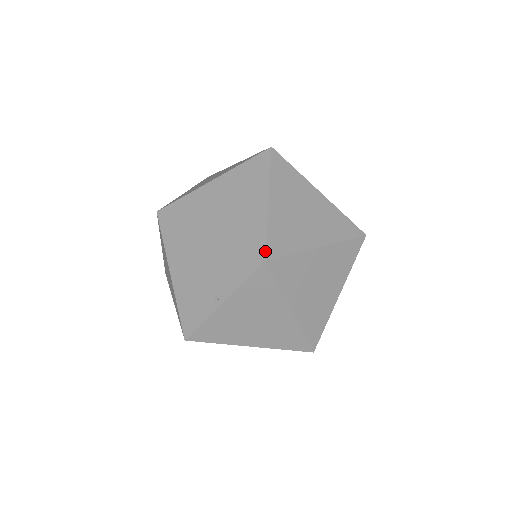
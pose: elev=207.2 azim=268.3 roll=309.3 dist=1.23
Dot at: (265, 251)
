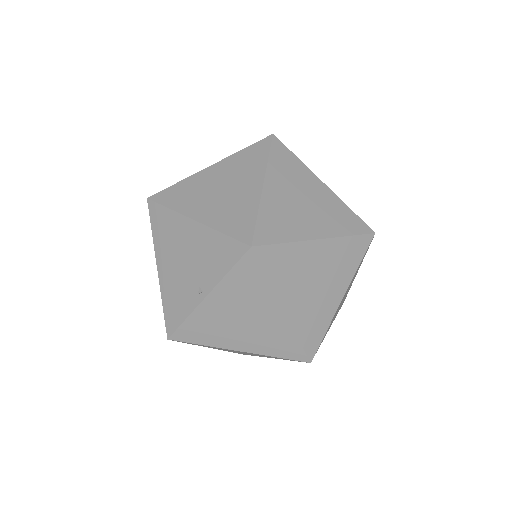
Dot at: (252, 237)
